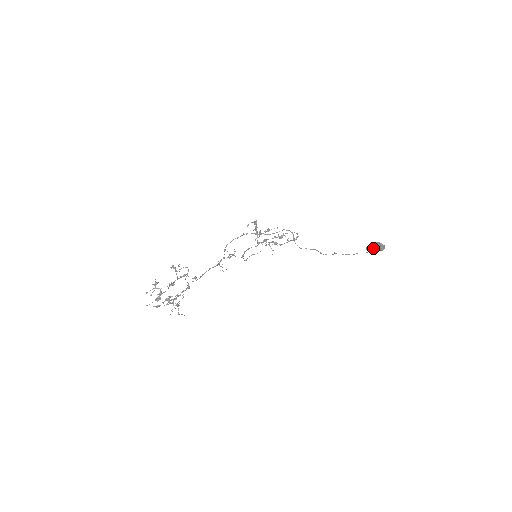
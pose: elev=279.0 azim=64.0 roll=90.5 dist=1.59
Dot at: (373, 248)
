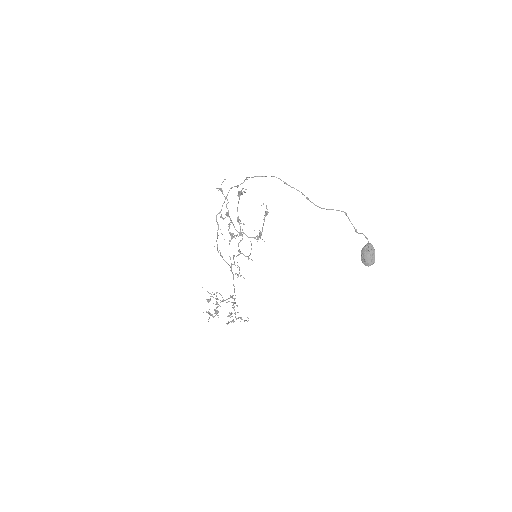
Dot at: occluded
